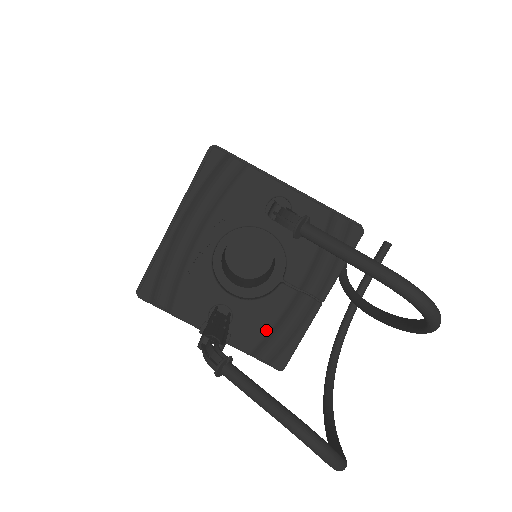
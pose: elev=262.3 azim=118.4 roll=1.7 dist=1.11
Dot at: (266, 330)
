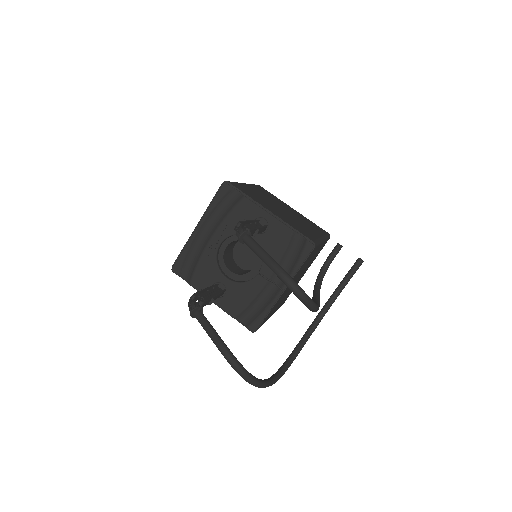
Dot at: (246, 303)
